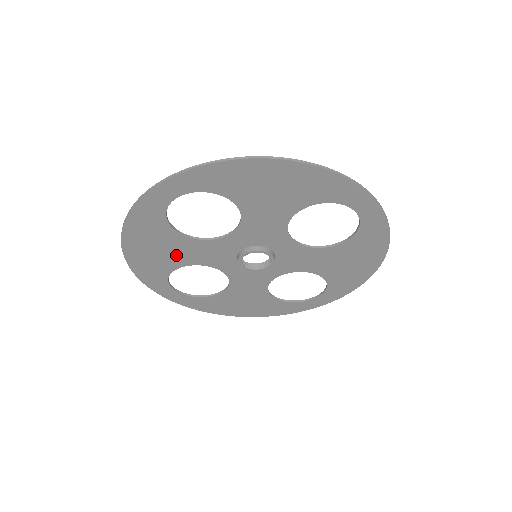
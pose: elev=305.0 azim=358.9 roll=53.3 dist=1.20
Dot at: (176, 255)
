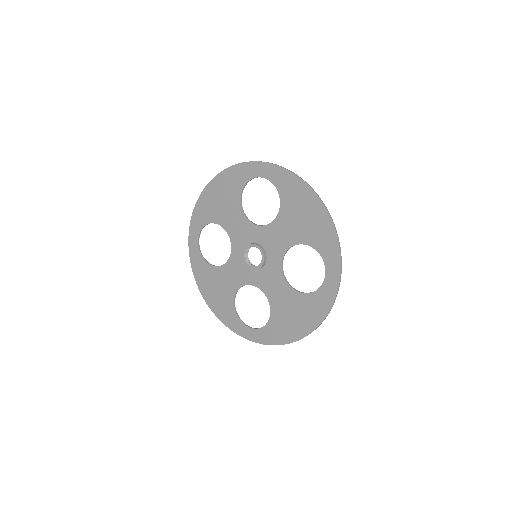
Dot at: (225, 287)
